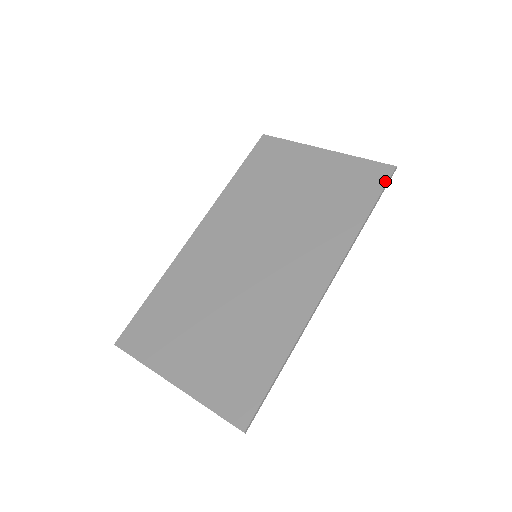
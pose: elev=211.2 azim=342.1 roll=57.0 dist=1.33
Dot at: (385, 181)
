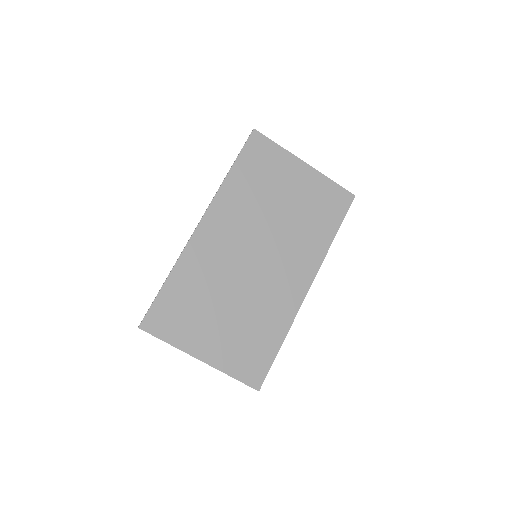
Dot at: (348, 207)
